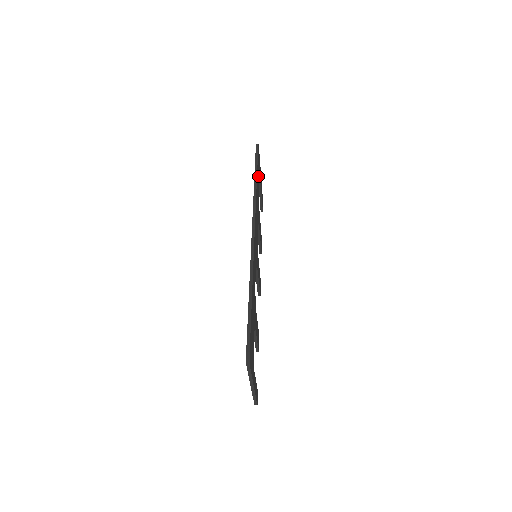
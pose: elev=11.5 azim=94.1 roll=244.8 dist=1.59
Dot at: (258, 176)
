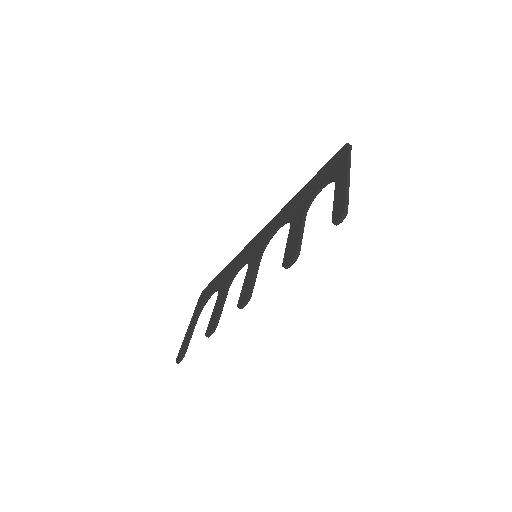
Dot at: occluded
